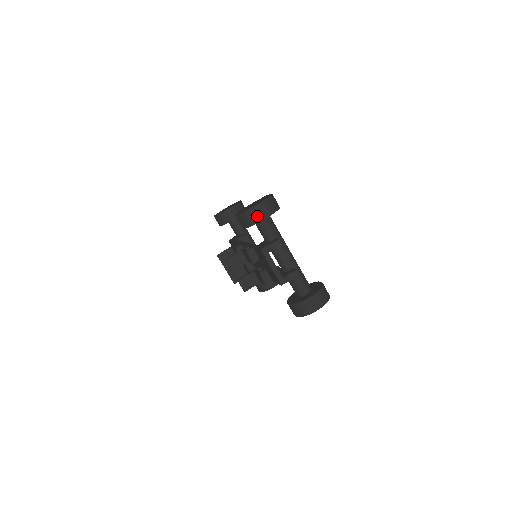
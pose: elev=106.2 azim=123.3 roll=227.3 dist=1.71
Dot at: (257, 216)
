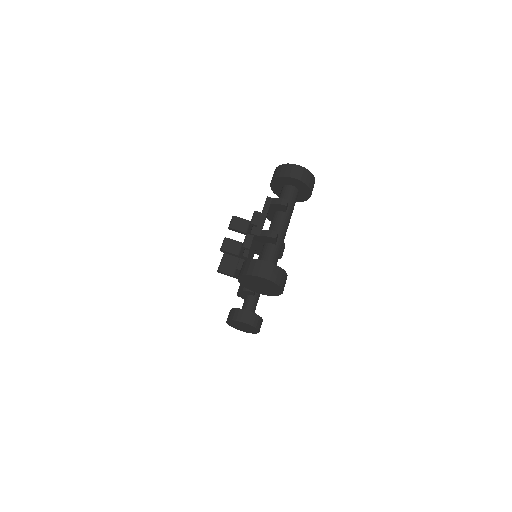
Dot at: (289, 172)
